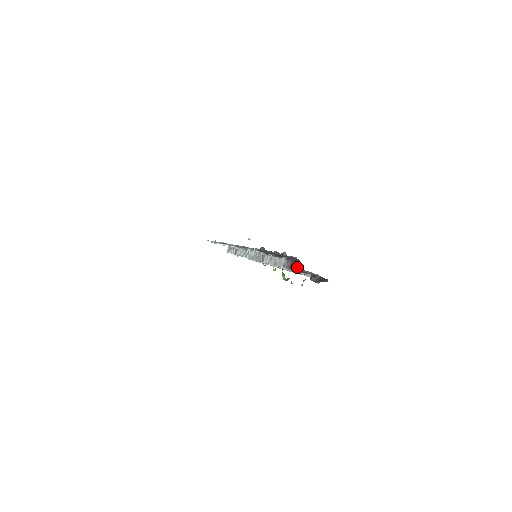
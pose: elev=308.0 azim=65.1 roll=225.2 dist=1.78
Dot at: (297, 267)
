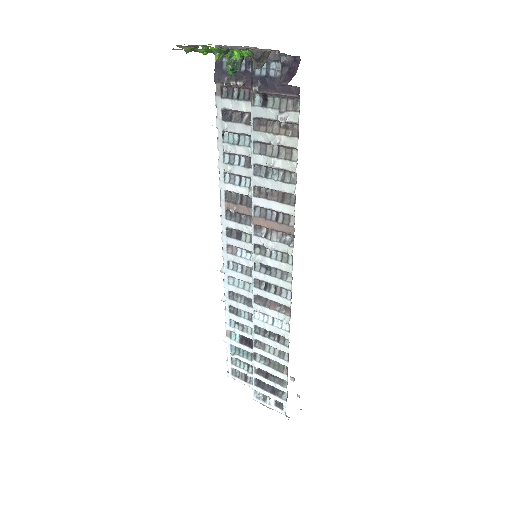
Dot at: occluded
